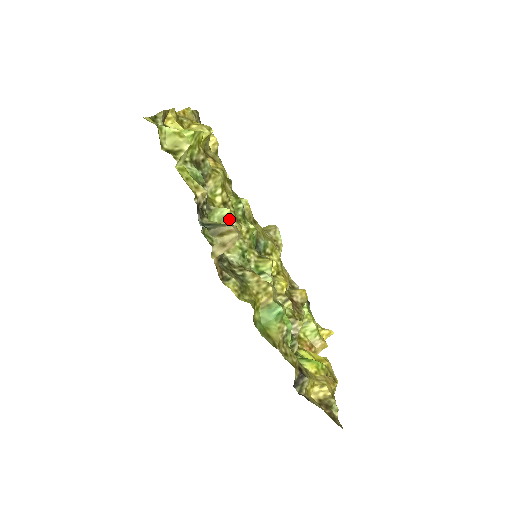
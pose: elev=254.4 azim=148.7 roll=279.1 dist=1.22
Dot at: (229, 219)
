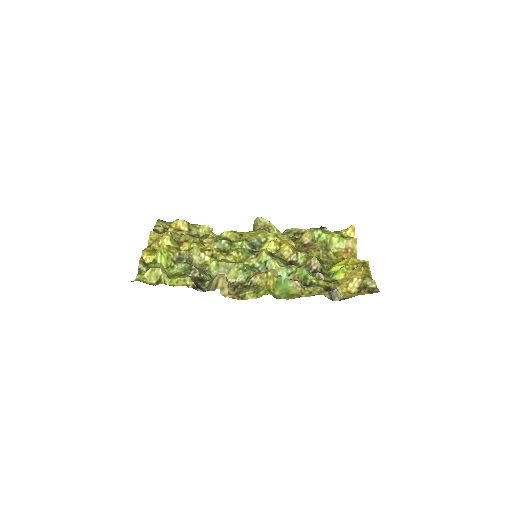
Dot at: (219, 264)
